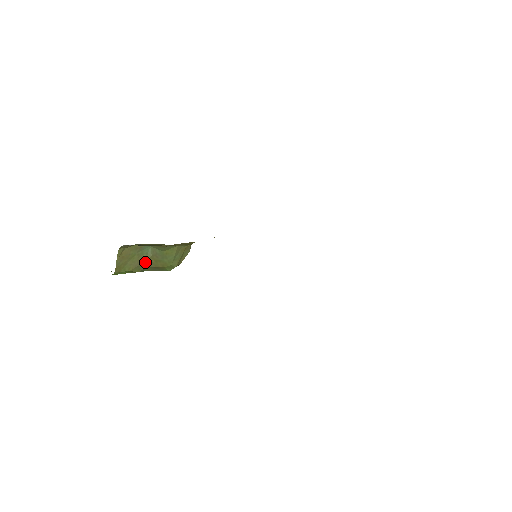
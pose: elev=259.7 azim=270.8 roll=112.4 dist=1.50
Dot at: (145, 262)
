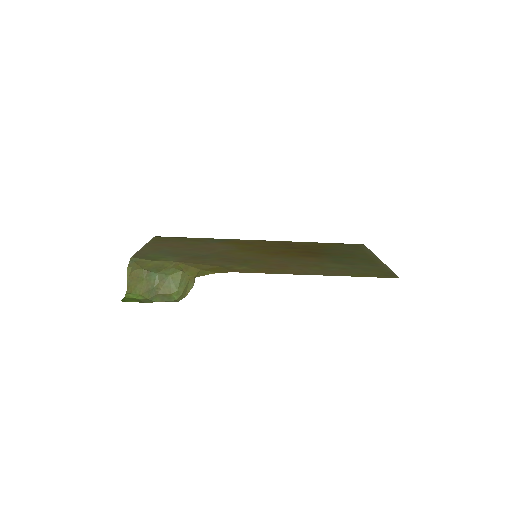
Dot at: (153, 288)
